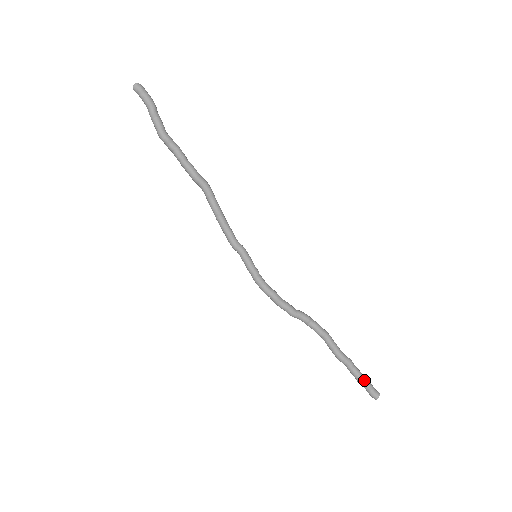
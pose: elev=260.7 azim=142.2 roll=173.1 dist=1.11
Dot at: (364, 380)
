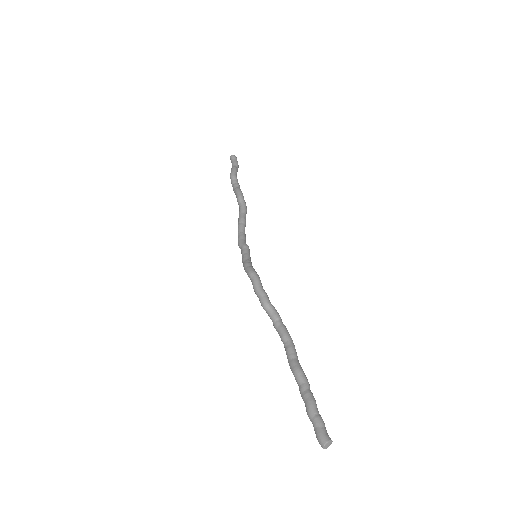
Dot at: (317, 409)
